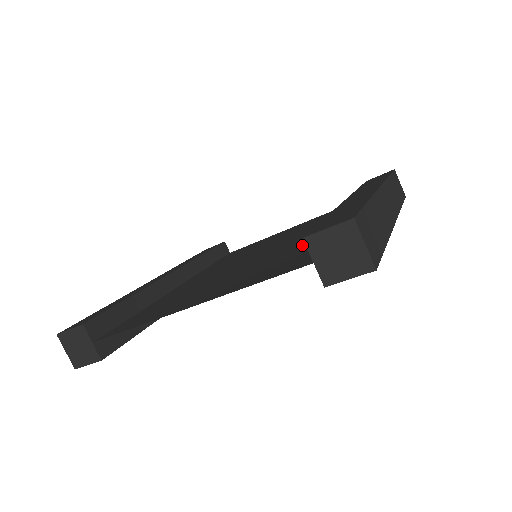
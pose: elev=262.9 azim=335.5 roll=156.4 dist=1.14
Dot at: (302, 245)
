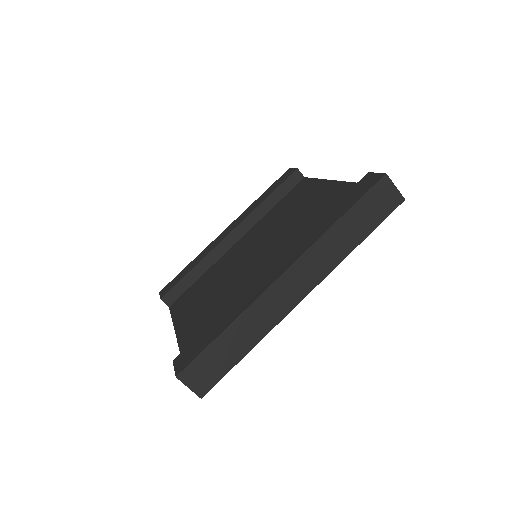
Dot at: occluded
